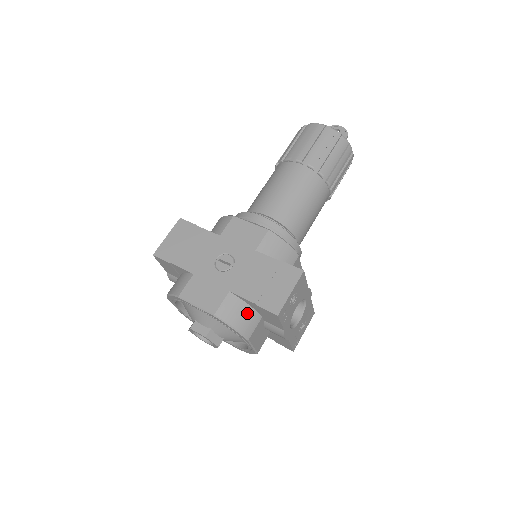
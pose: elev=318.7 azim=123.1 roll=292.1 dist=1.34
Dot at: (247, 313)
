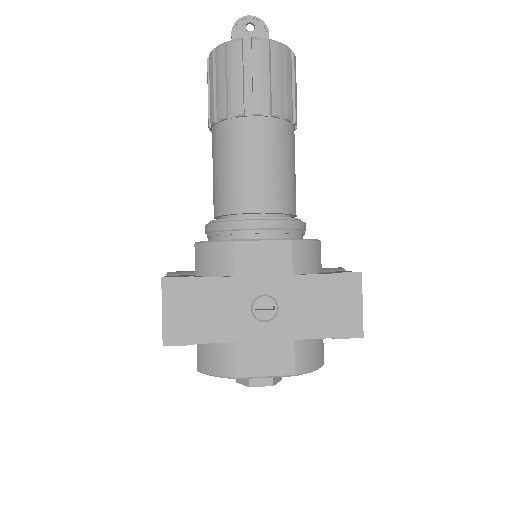
Dot at: (317, 345)
